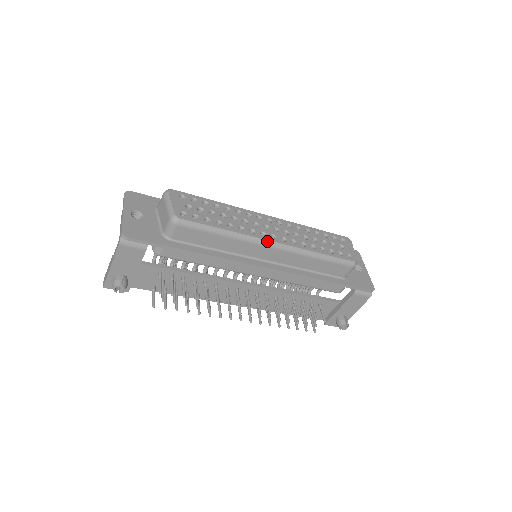
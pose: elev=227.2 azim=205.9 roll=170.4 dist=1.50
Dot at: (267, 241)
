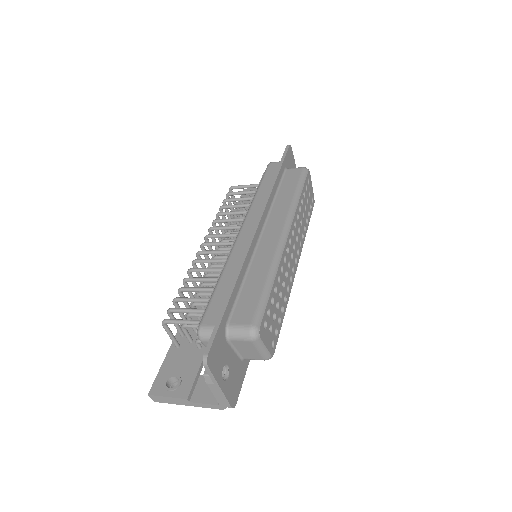
Dot at: occluded
